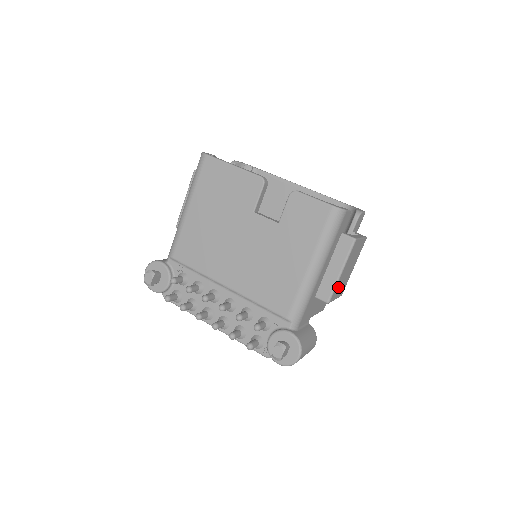
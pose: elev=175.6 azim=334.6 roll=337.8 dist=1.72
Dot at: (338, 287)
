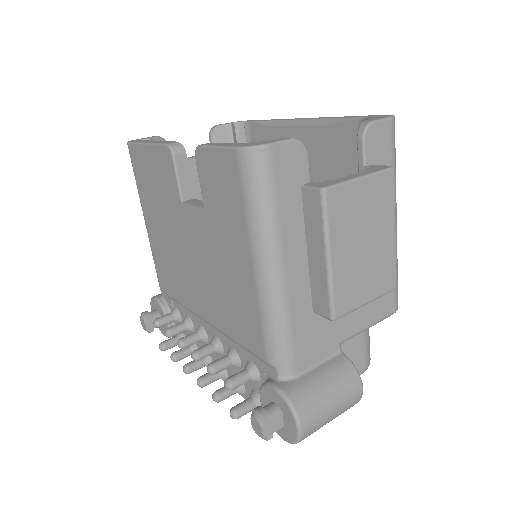
Dot at: (349, 284)
